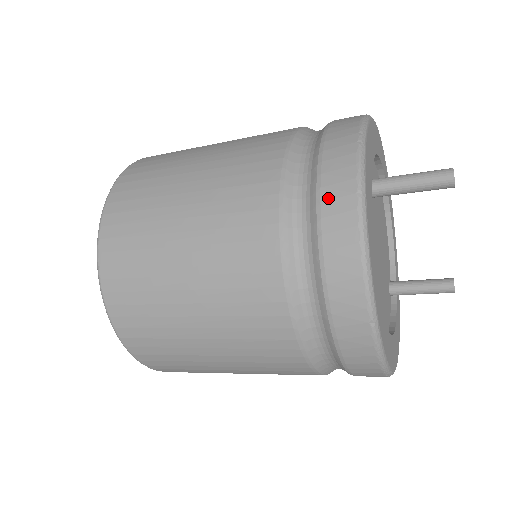
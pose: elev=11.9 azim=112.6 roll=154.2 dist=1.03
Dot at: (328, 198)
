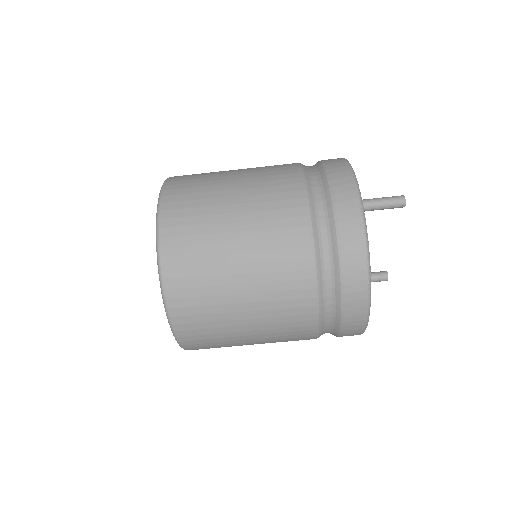
Dot at: (341, 210)
